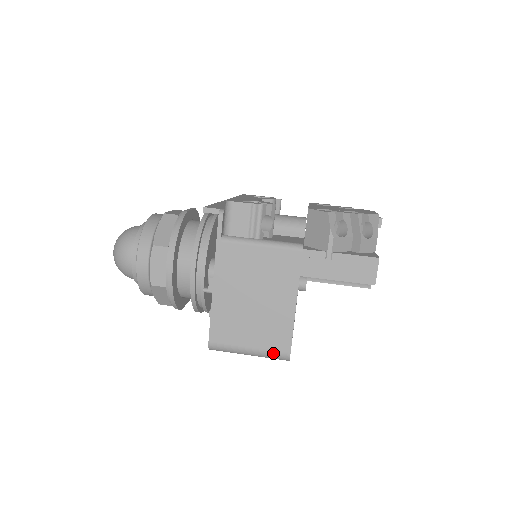
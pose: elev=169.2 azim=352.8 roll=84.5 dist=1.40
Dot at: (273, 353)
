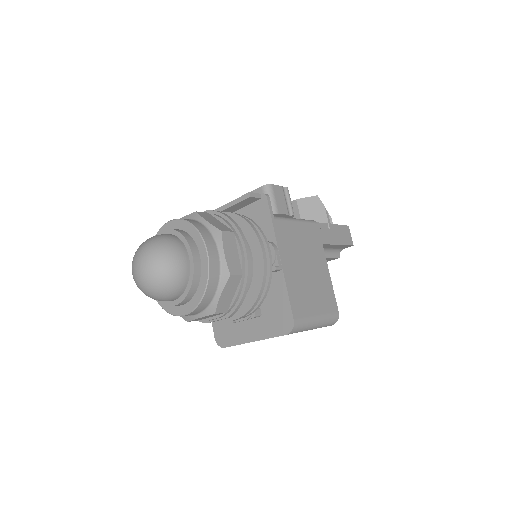
Dot at: (331, 316)
